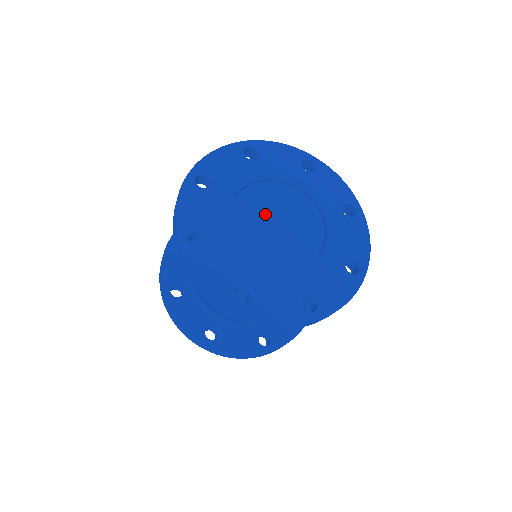
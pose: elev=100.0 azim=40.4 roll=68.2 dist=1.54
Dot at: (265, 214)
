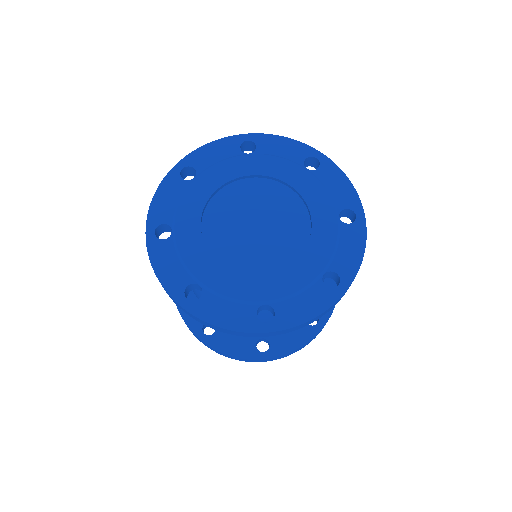
Dot at: (238, 222)
